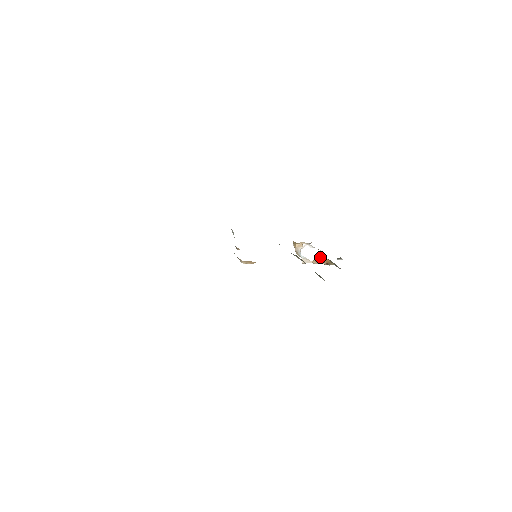
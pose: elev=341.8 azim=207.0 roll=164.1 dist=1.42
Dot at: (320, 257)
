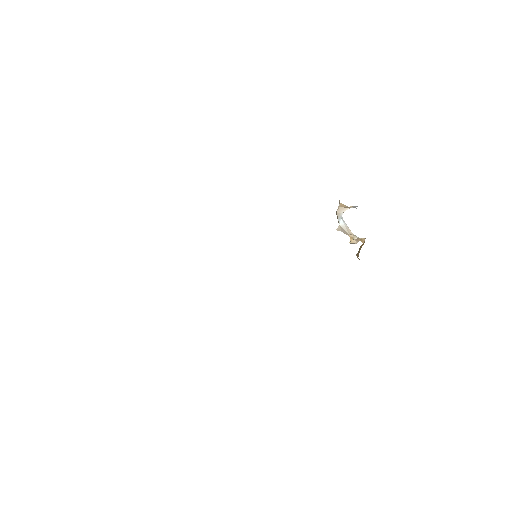
Dot at: (361, 240)
